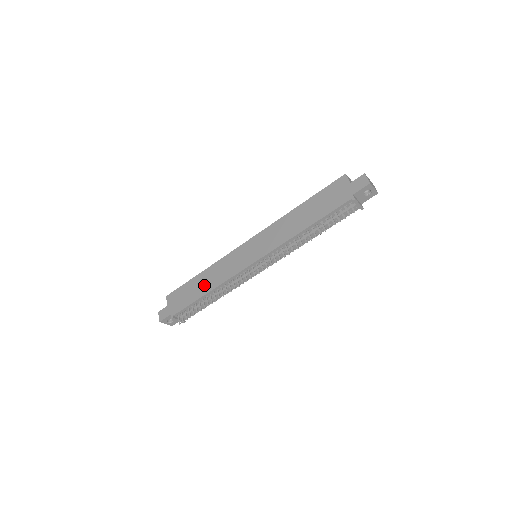
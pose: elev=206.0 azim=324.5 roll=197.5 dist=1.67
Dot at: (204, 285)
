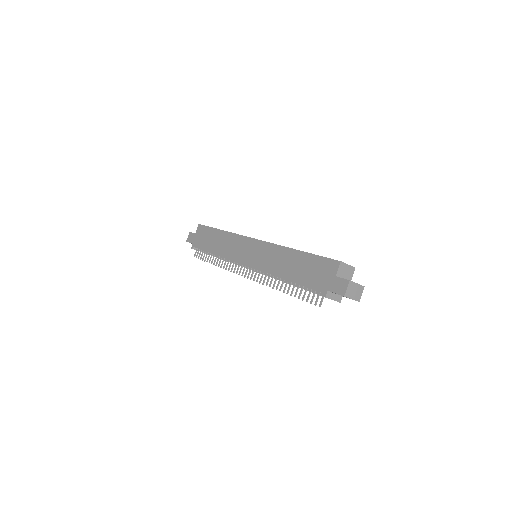
Dot at: (216, 244)
